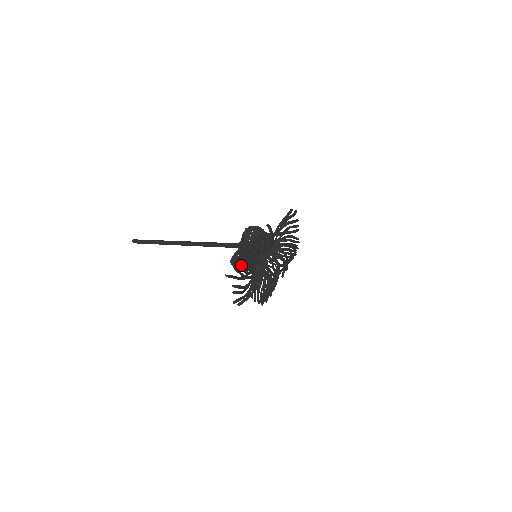
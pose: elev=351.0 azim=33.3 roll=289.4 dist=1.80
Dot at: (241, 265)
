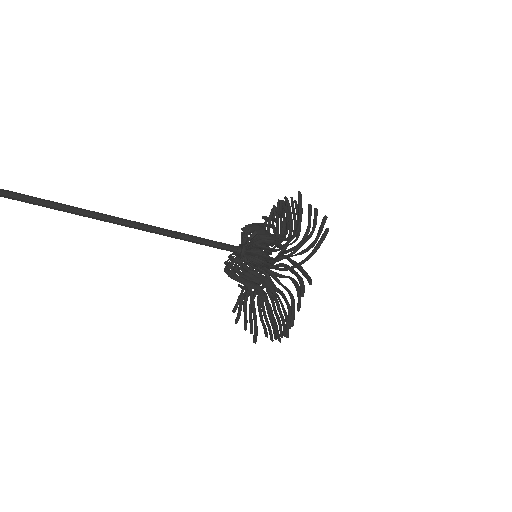
Dot at: (246, 285)
